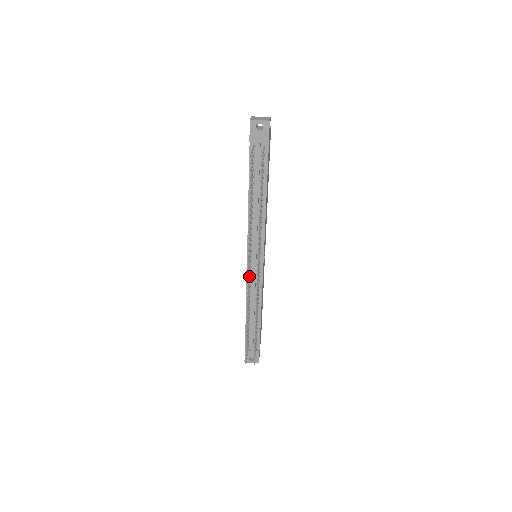
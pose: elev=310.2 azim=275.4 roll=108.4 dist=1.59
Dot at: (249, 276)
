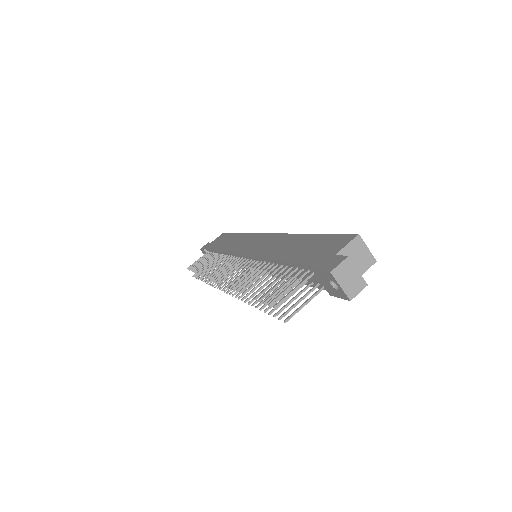
Dot at: occluded
